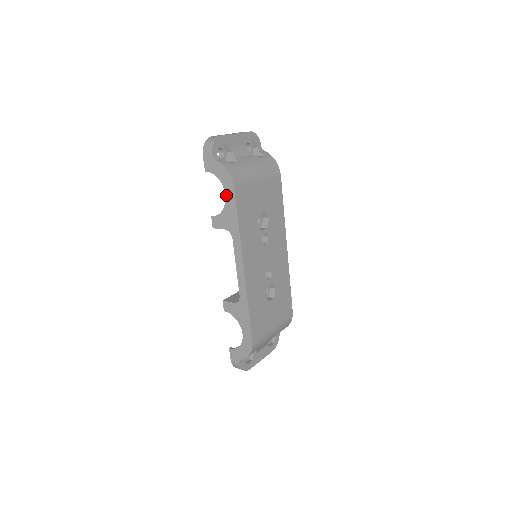
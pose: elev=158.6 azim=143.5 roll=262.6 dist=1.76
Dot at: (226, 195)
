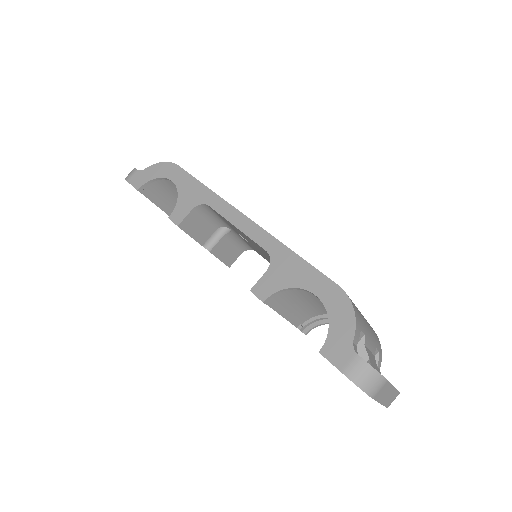
Dot at: (173, 180)
